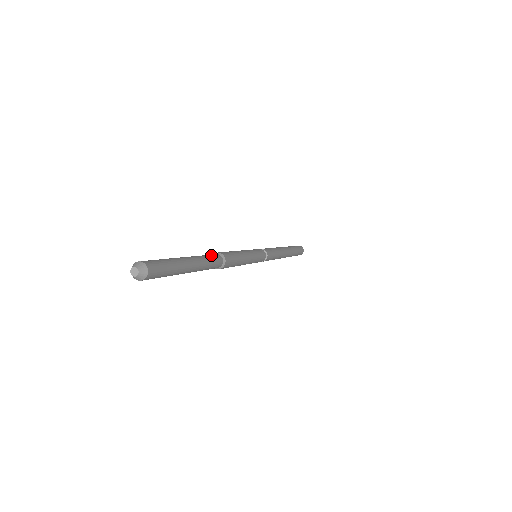
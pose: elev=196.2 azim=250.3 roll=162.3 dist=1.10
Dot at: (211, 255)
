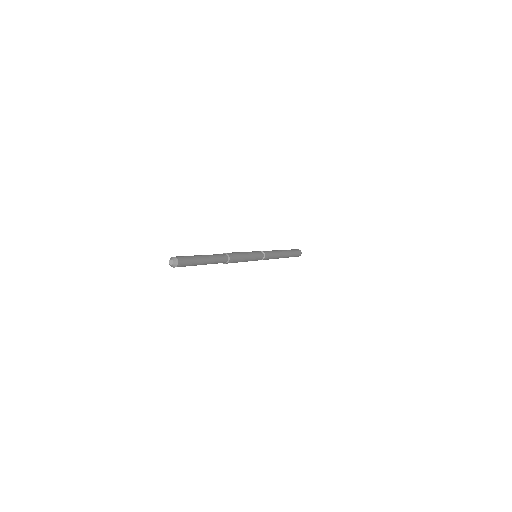
Dot at: (221, 255)
